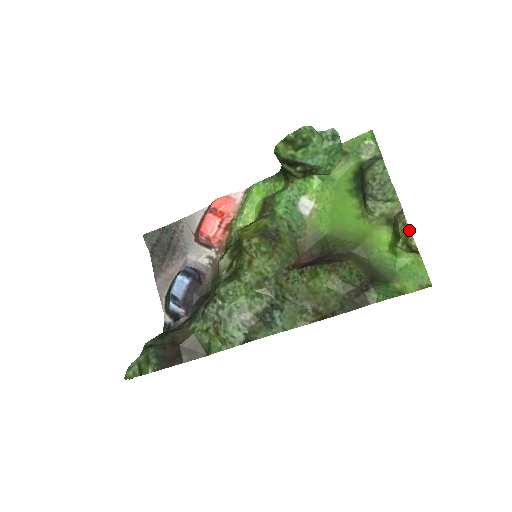
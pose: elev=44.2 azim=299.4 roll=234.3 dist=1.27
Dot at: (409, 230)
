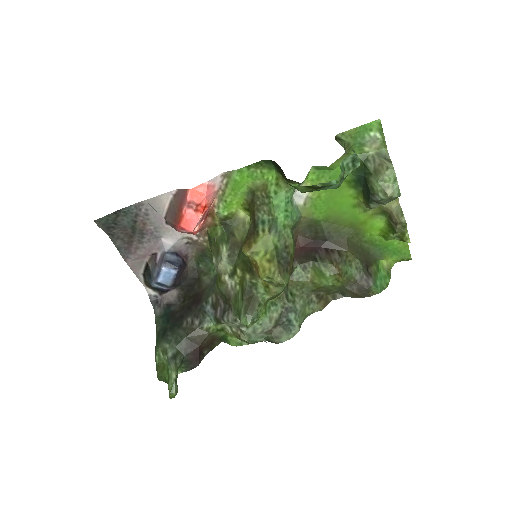
Dot at: (406, 231)
